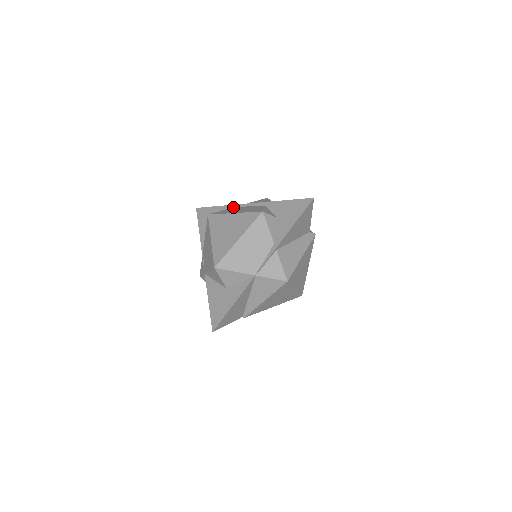
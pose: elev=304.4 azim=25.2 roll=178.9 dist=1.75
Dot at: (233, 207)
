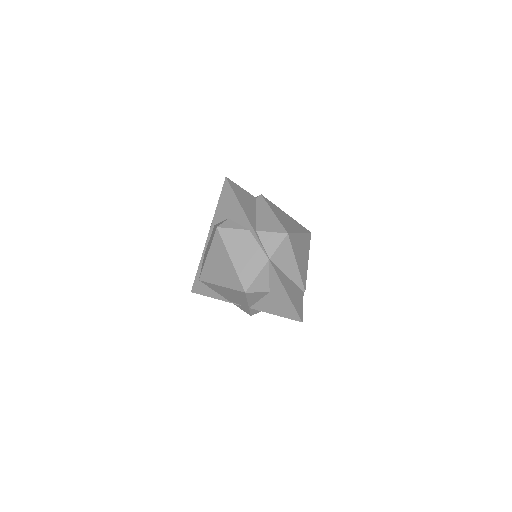
Dot at: occluded
